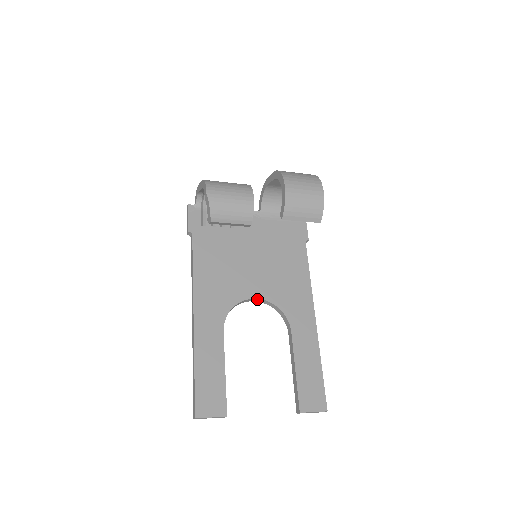
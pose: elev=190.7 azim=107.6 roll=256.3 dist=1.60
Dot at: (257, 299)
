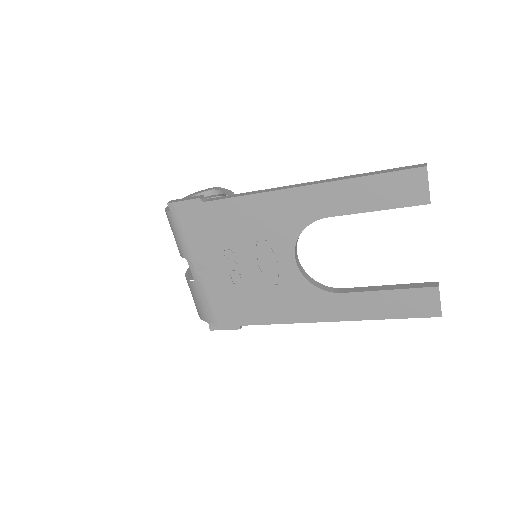
Dot at: (297, 259)
